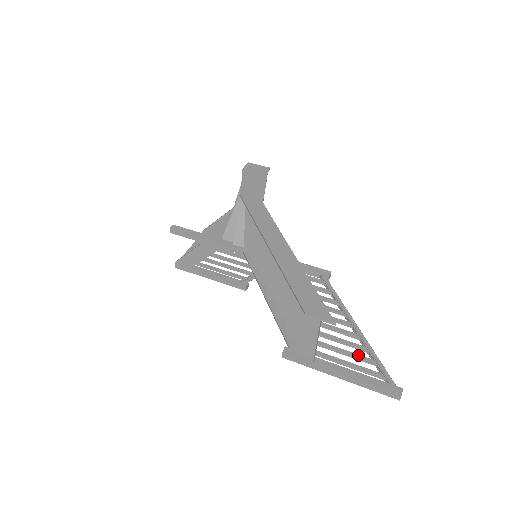
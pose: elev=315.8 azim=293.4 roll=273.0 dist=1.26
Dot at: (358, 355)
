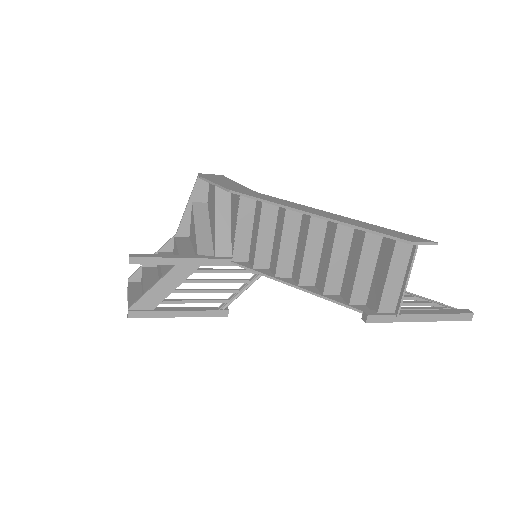
Dot at: (415, 301)
